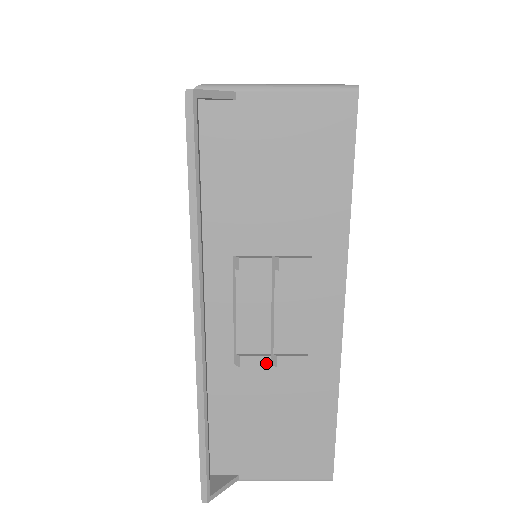
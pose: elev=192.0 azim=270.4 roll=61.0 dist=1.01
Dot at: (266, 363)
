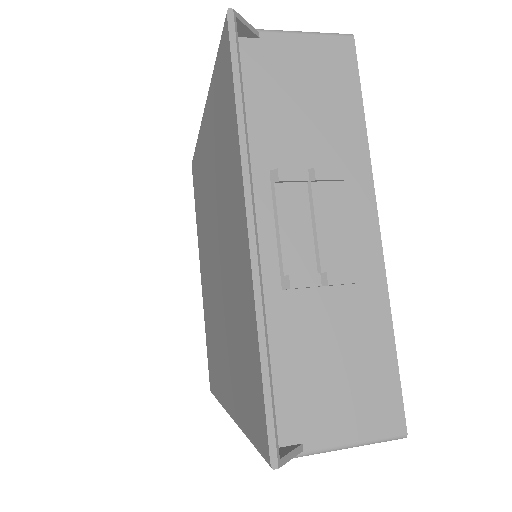
Dot at: (316, 281)
